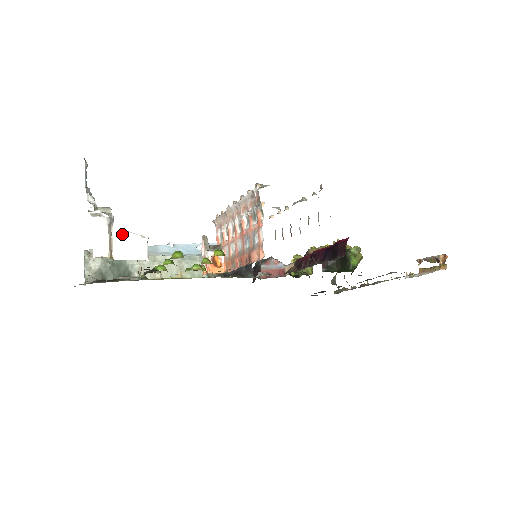
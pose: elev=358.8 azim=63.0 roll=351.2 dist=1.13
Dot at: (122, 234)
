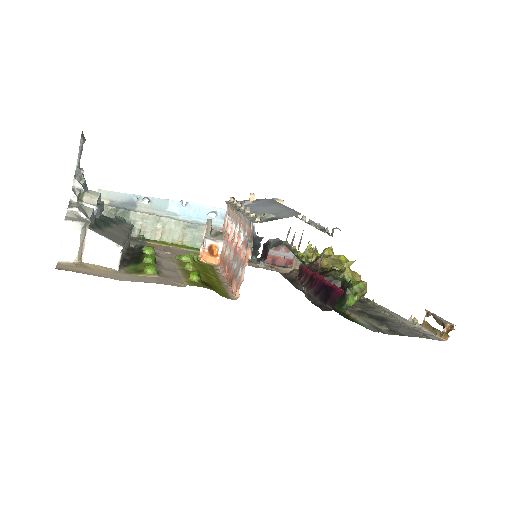
Dot at: (96, 238)
